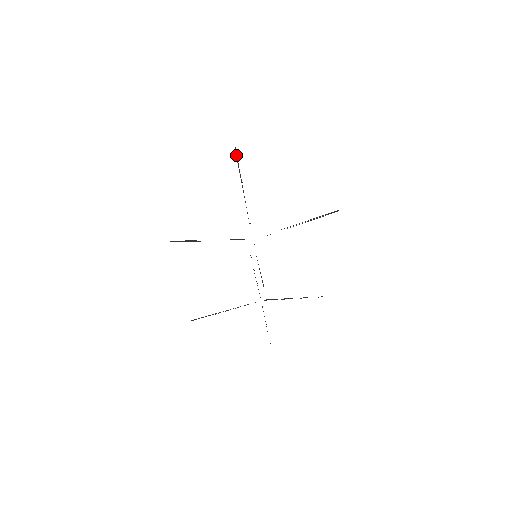
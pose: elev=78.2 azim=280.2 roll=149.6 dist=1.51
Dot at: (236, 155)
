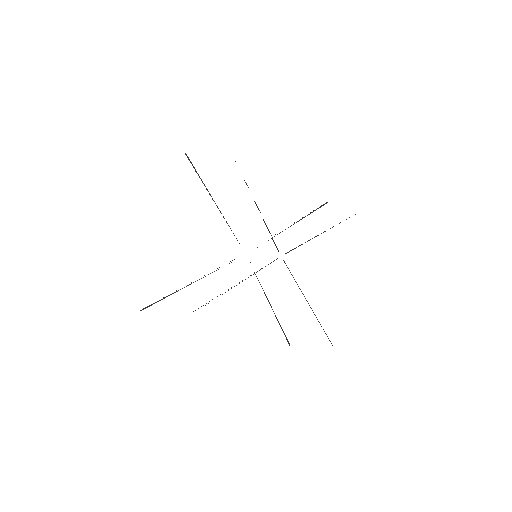
Dot at: occluded
